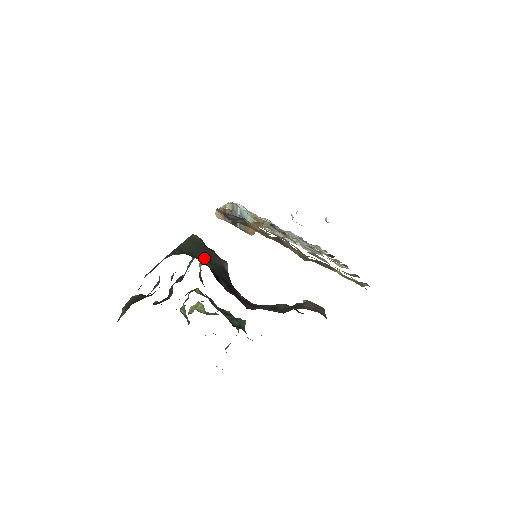
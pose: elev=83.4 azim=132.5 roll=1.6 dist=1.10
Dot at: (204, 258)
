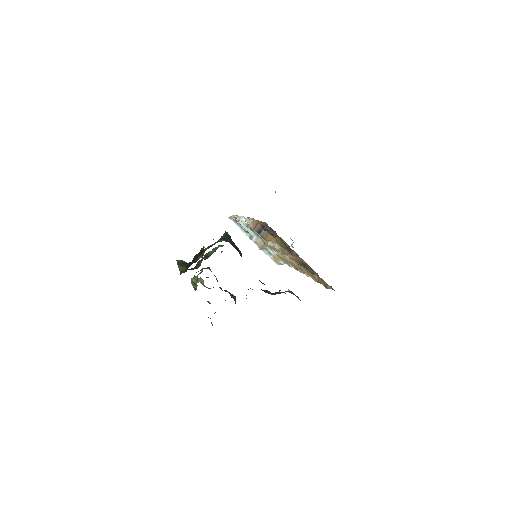
Dot at: (235, 248)
